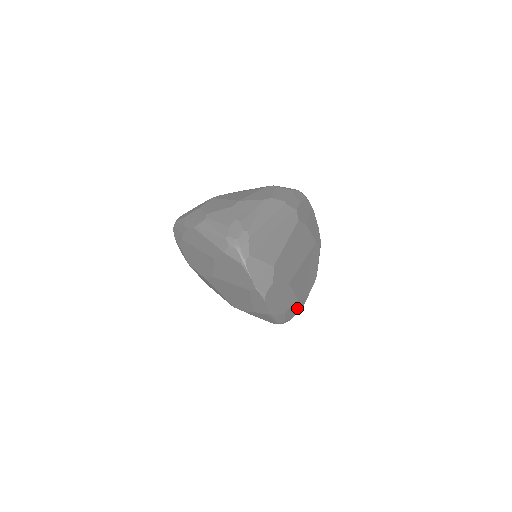
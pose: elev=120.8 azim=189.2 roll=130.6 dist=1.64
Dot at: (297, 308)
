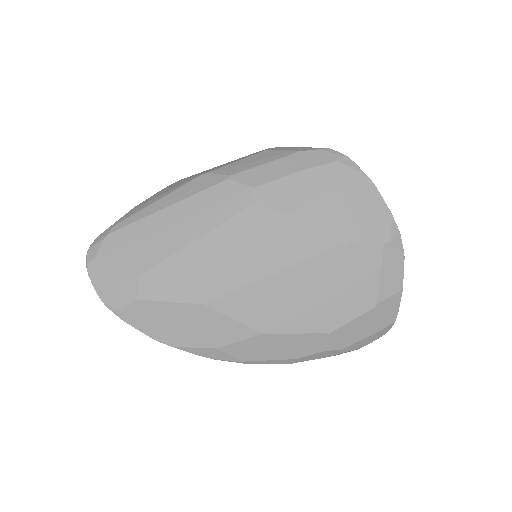
Dot at: (289, 347)
